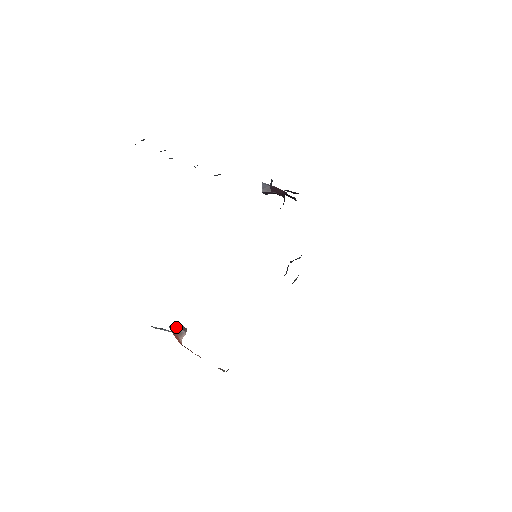
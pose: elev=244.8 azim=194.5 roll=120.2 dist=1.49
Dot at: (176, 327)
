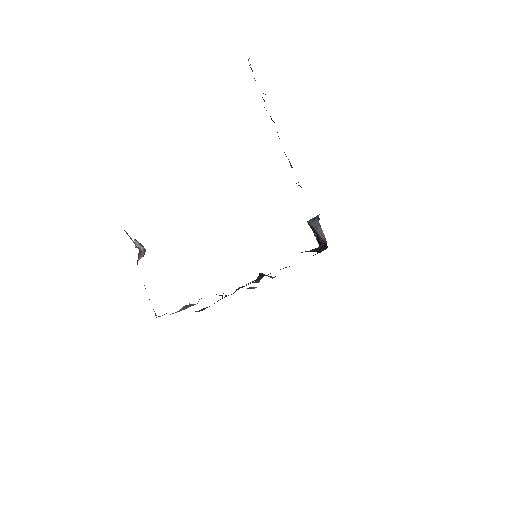
Dot at: (141, 245)
